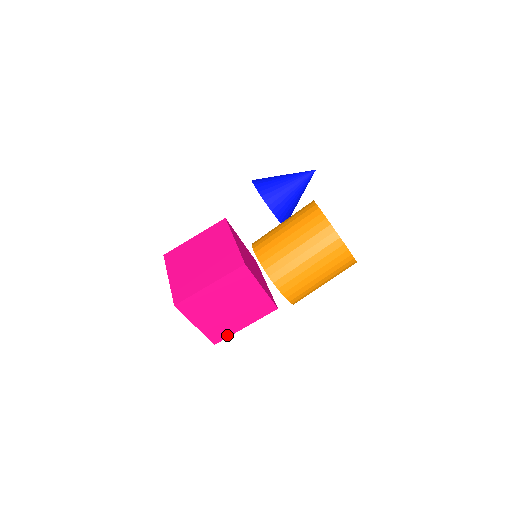
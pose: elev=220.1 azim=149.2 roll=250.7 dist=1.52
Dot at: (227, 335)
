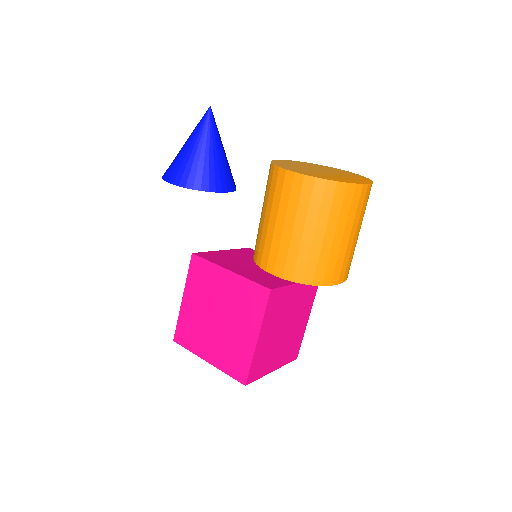
Dot at: (300, 342)
